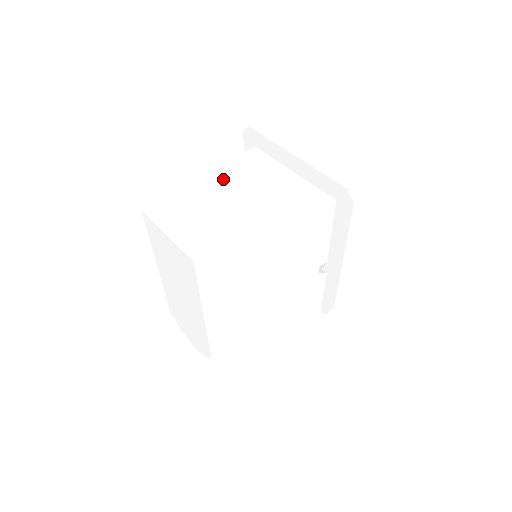
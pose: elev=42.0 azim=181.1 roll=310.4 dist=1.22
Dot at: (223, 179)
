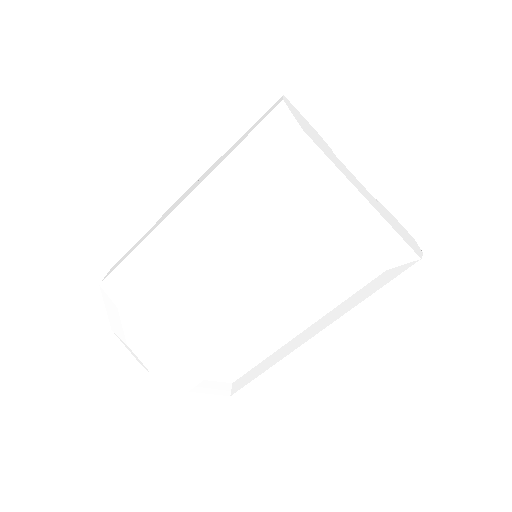
Dot at: (354, 178)
